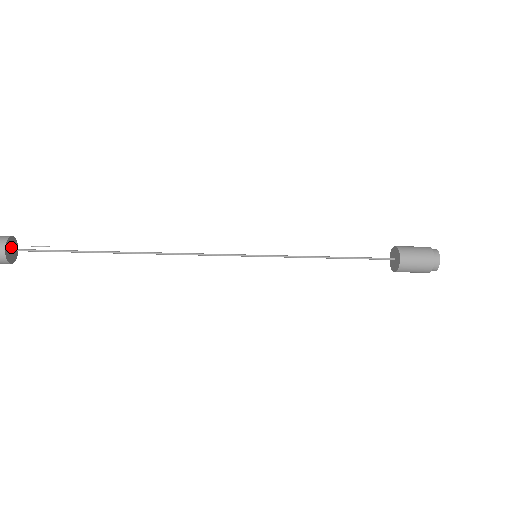
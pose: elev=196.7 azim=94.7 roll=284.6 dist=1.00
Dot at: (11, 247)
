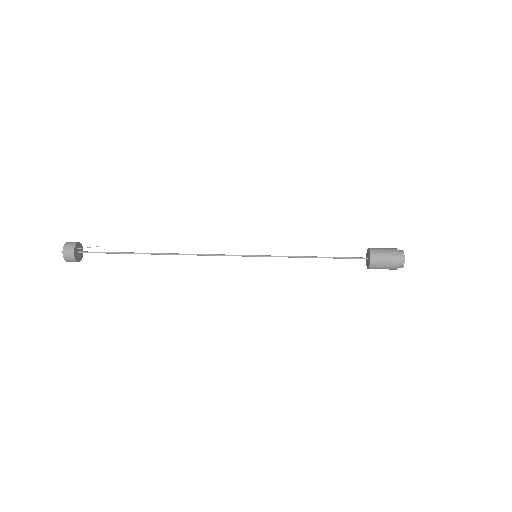
Dot at: (77, 253)
